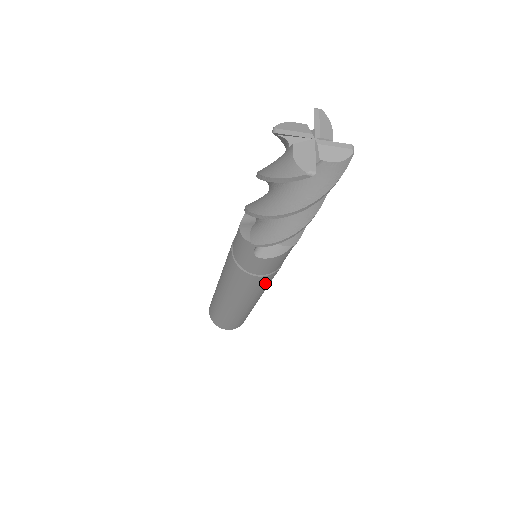
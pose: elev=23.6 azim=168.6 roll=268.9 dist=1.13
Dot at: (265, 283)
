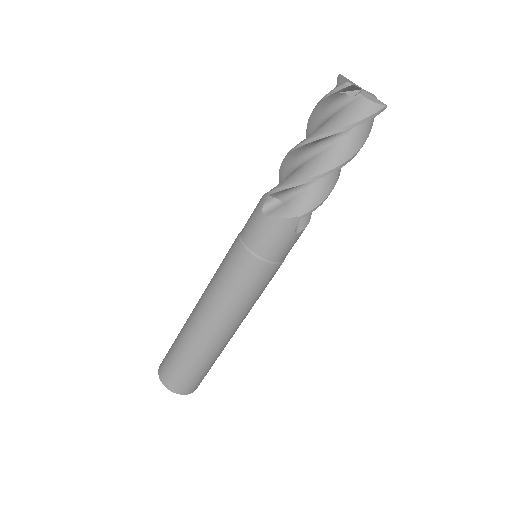
Dot at: occluded
